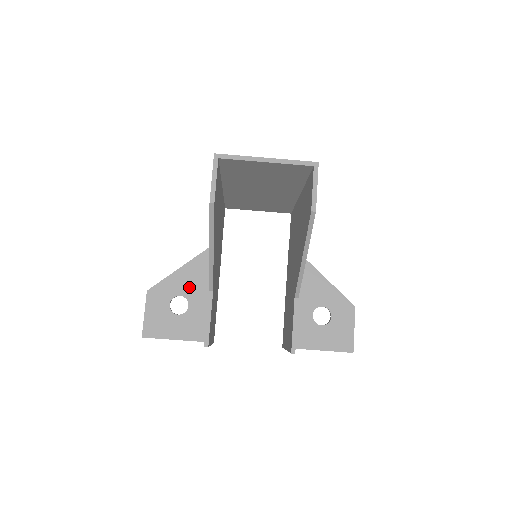
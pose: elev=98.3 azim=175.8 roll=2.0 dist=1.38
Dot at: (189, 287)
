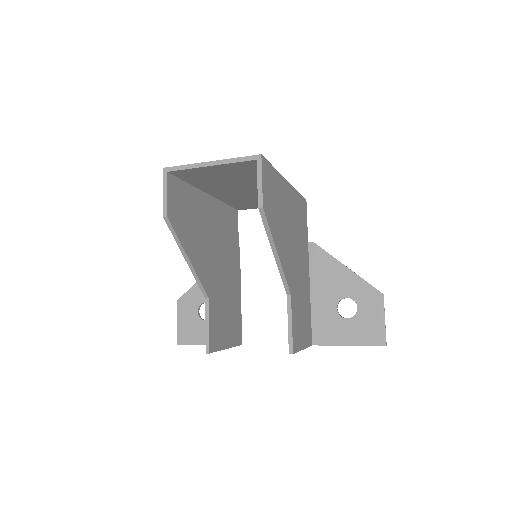
Dot at: occluded
